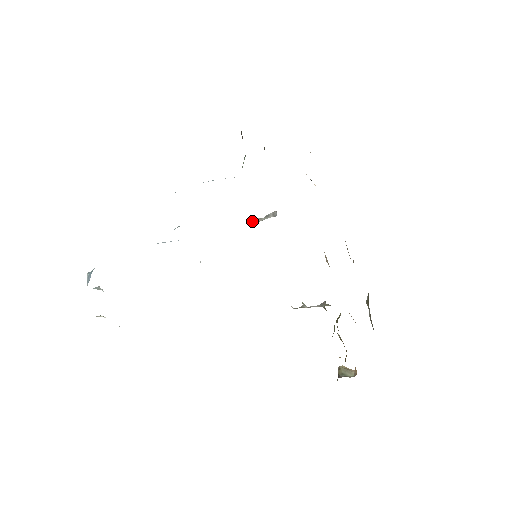
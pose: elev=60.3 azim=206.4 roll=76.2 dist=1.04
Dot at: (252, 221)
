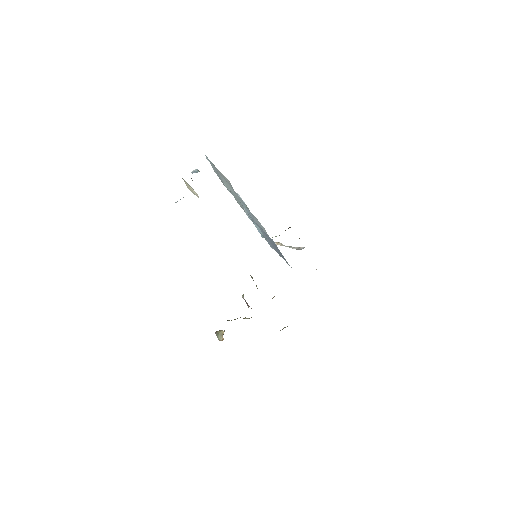
Dot at: (275, 243)
